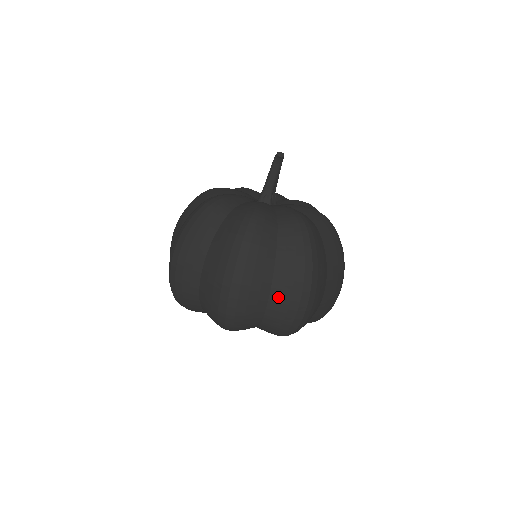
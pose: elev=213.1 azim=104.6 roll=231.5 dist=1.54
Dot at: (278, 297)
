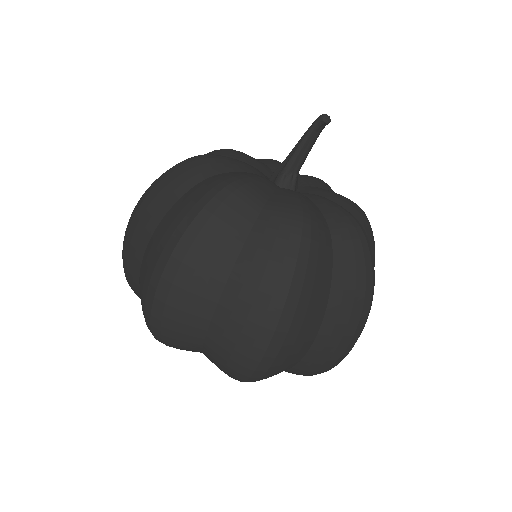
Dot at: (326, 339)
